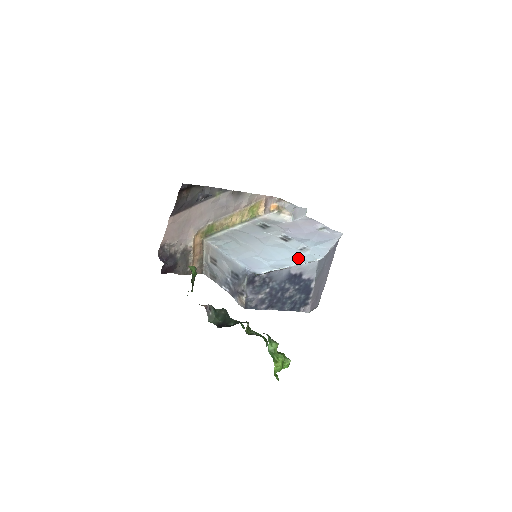
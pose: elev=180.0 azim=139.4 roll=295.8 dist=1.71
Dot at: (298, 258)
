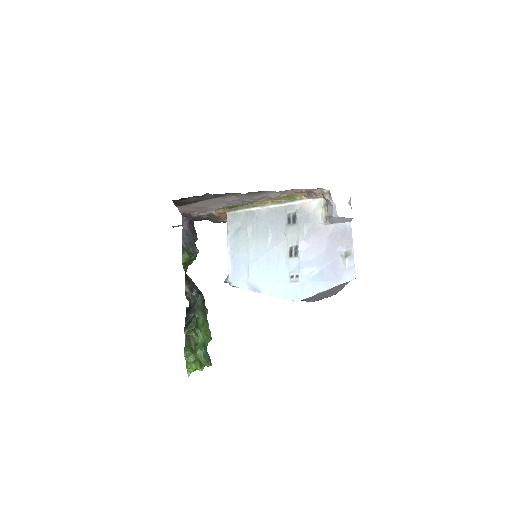
Dot at: (278, 287)
